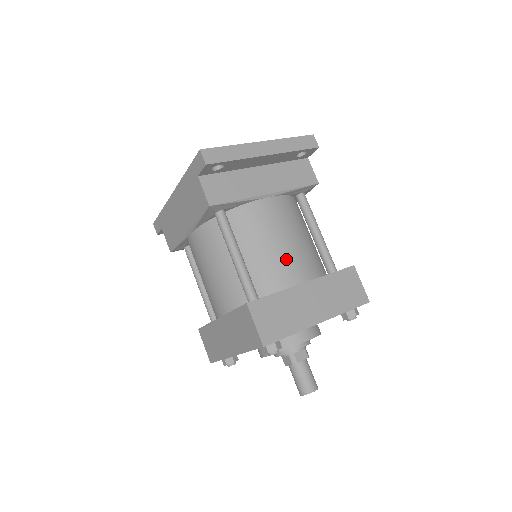
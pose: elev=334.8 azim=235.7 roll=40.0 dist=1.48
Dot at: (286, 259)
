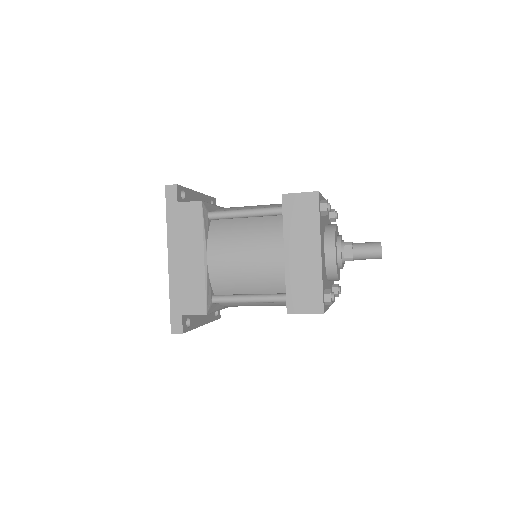
Dot at: occluded
